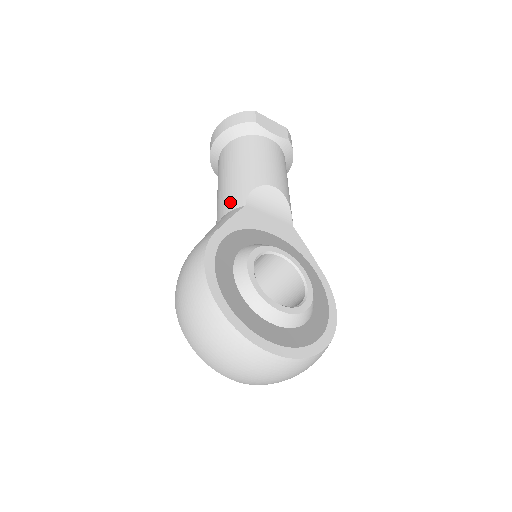
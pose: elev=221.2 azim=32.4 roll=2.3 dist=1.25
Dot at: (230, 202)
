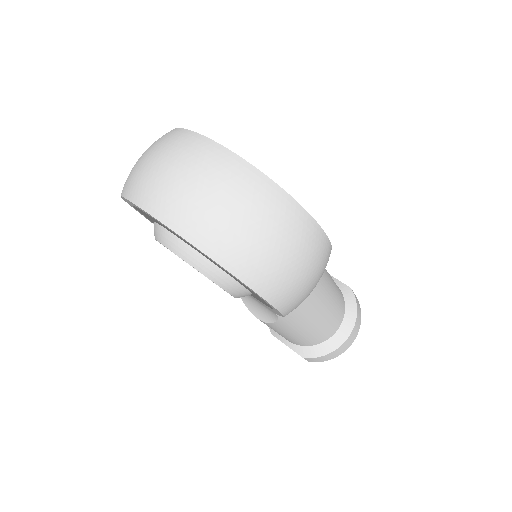
Dot at: occluded
